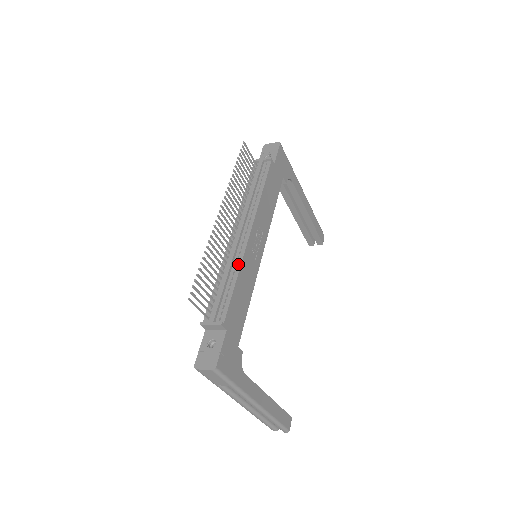
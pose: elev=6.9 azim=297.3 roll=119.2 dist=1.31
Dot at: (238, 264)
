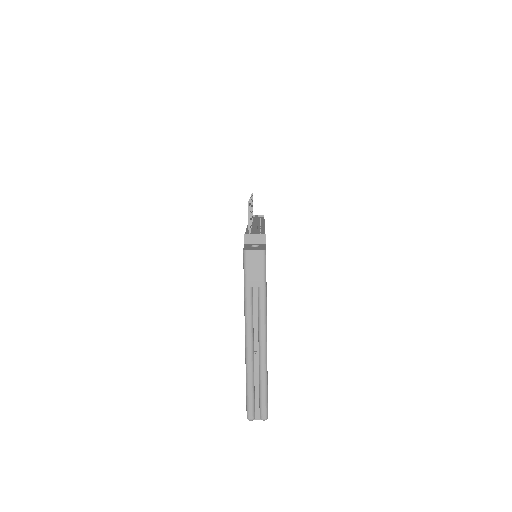
Dot at: (262, 229)
